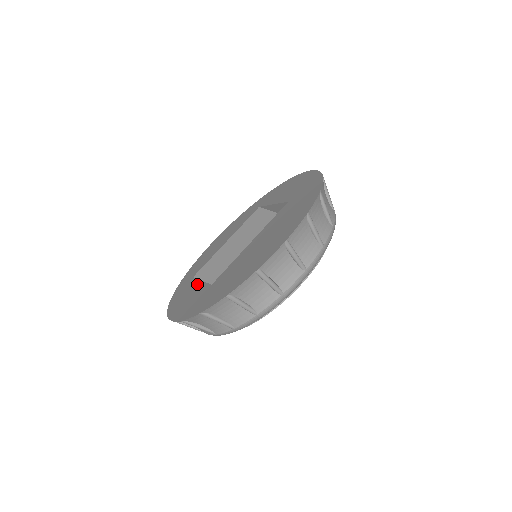
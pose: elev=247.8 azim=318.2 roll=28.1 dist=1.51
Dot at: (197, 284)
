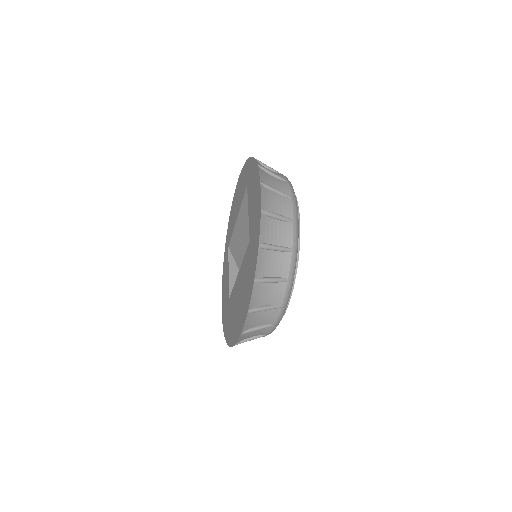
Dot at: (227, 274)
